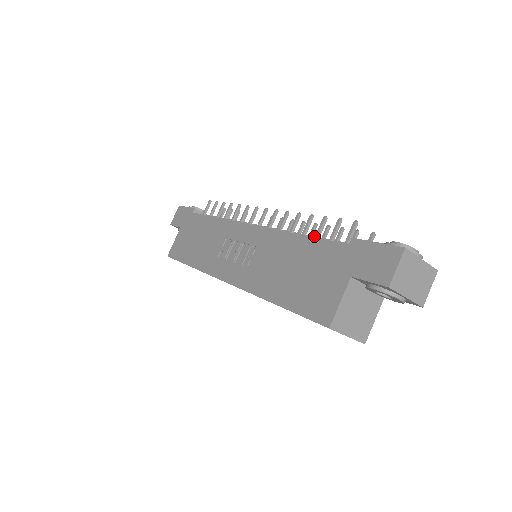
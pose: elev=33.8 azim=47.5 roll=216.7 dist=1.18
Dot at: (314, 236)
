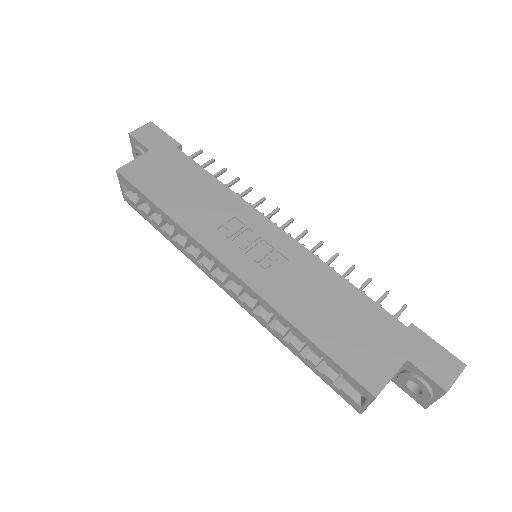
Dot at: occluded
